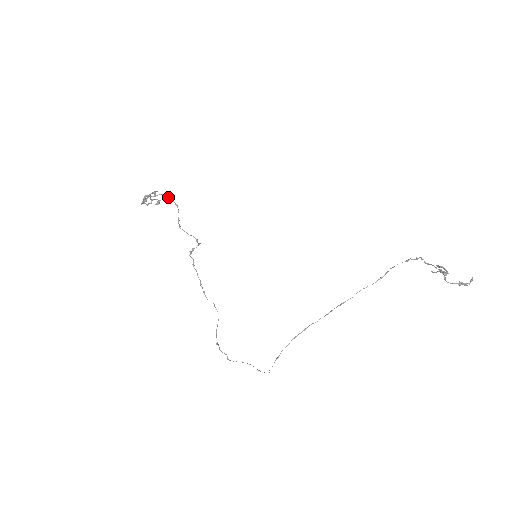
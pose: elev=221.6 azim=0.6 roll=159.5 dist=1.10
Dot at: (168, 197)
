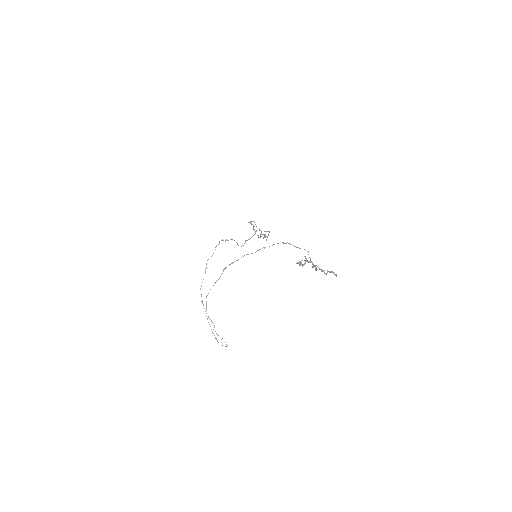
Dot at: (255, 224)
